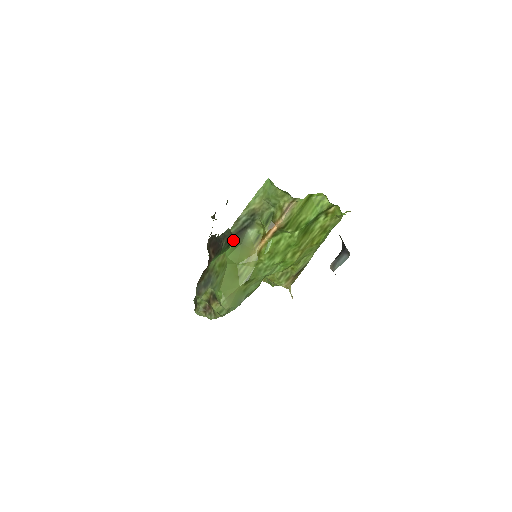
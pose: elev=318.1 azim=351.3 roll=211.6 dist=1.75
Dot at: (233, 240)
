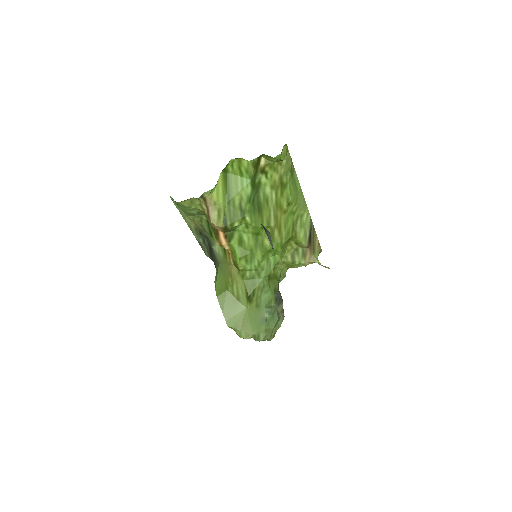
Dot at: (214, 264)
